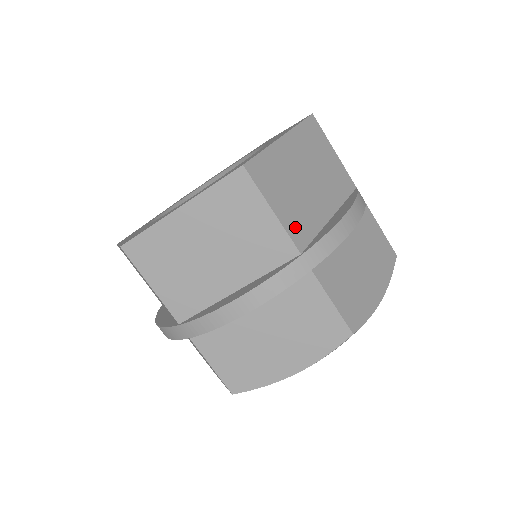
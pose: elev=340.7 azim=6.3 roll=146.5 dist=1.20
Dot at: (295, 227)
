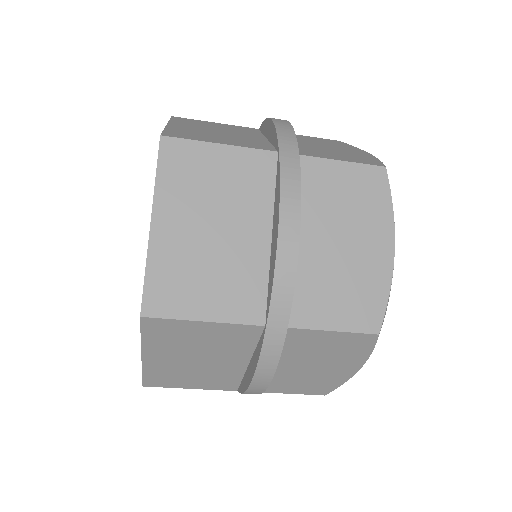
Dot at: (250, 145)
